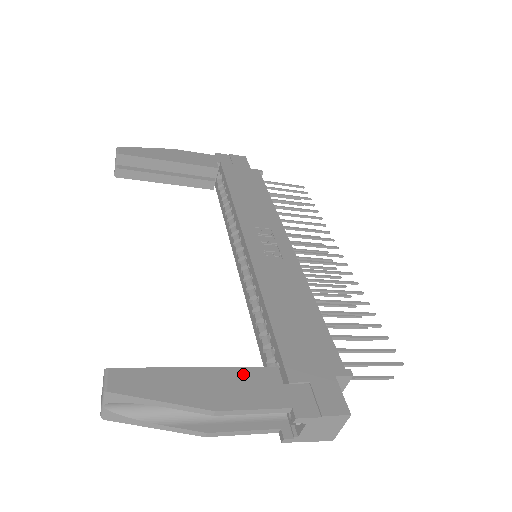
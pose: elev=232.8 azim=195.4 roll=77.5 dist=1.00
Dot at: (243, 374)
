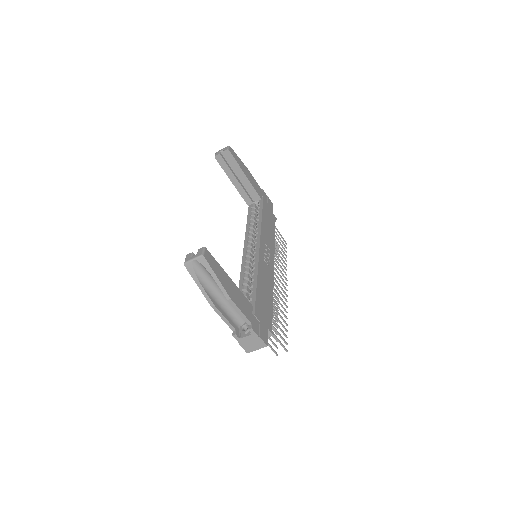
Dot at: (242, 296)
